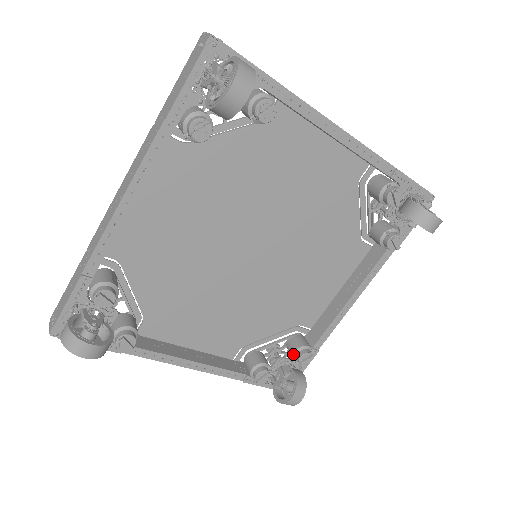
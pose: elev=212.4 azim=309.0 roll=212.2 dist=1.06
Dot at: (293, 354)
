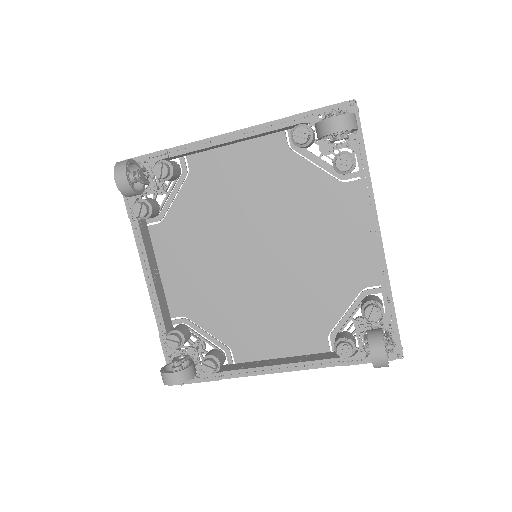
Dot at: occluded
